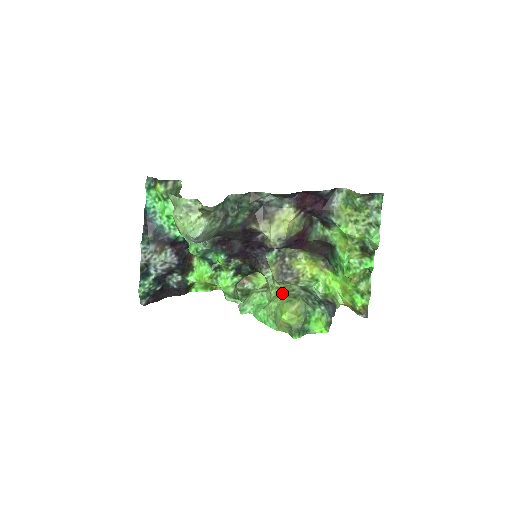
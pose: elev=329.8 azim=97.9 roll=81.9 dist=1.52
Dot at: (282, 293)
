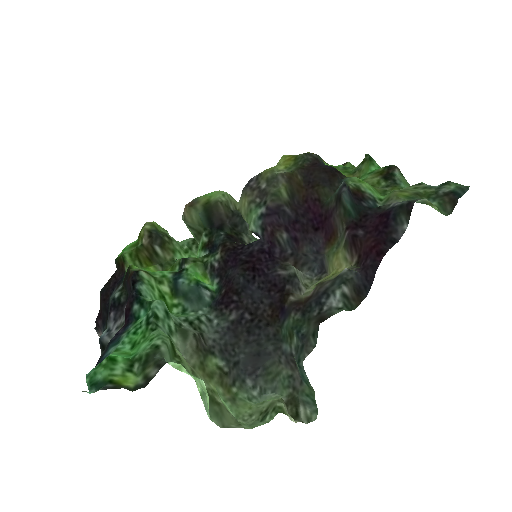
Dot at: occluded
